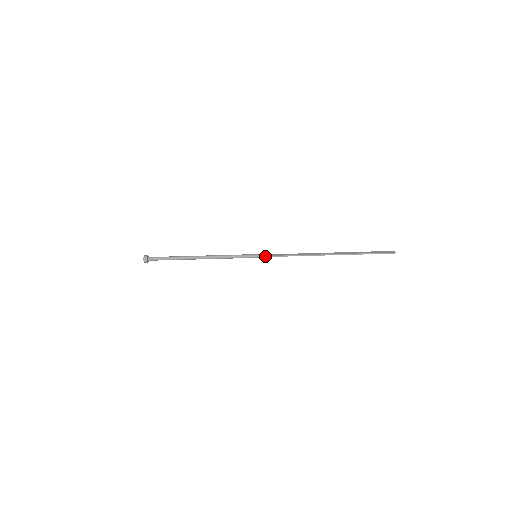
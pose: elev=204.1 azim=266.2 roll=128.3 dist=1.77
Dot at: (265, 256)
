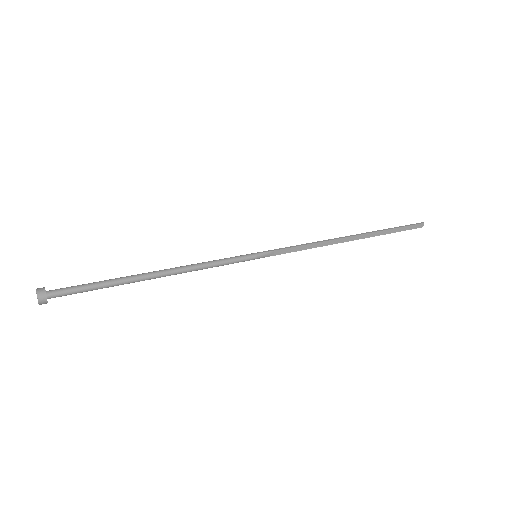
Dot at: occluded
